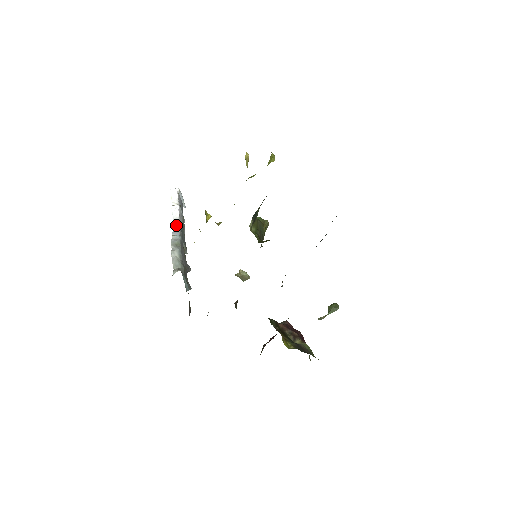
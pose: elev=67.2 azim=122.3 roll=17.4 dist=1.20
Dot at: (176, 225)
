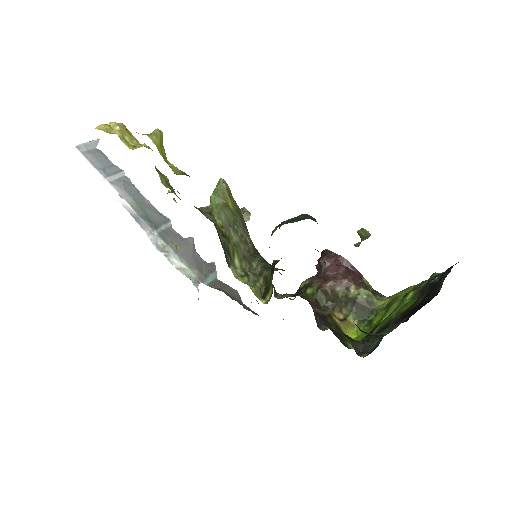
Dot at: (134, 215)
